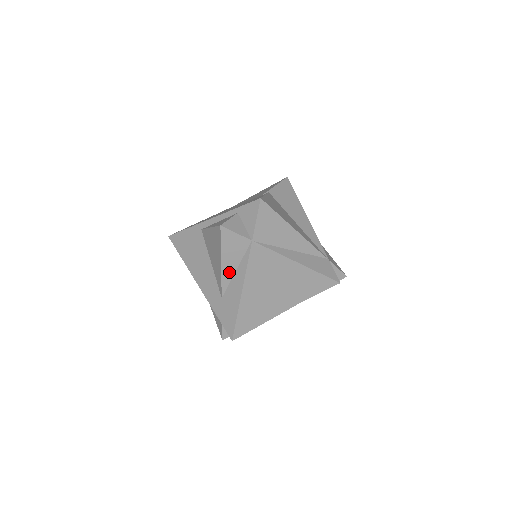
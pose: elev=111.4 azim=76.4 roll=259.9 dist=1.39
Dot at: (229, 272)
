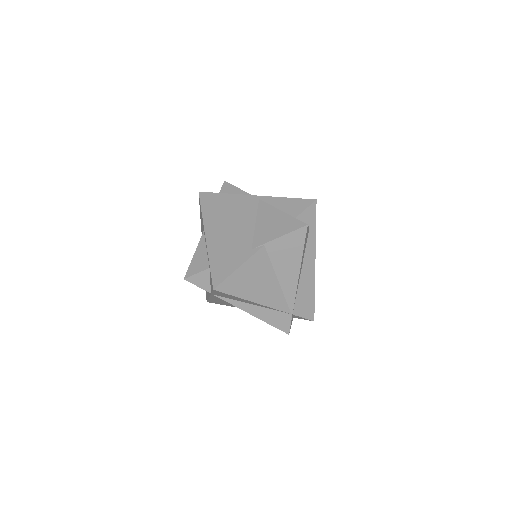
Dot at: occluded
